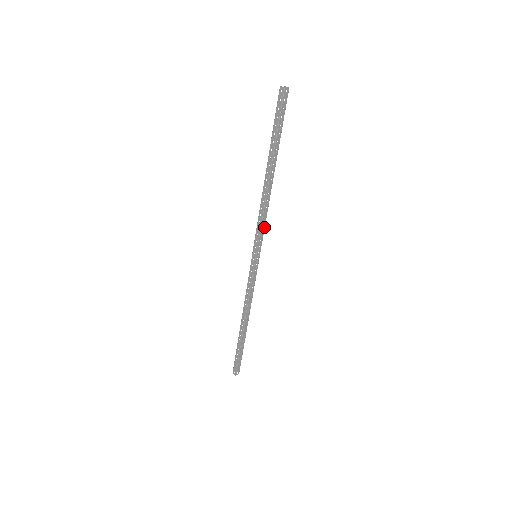
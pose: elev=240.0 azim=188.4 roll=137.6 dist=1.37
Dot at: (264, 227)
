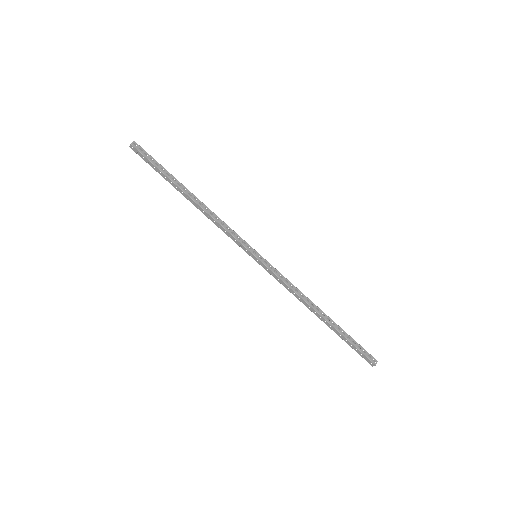
Dot at: (233, 231)
